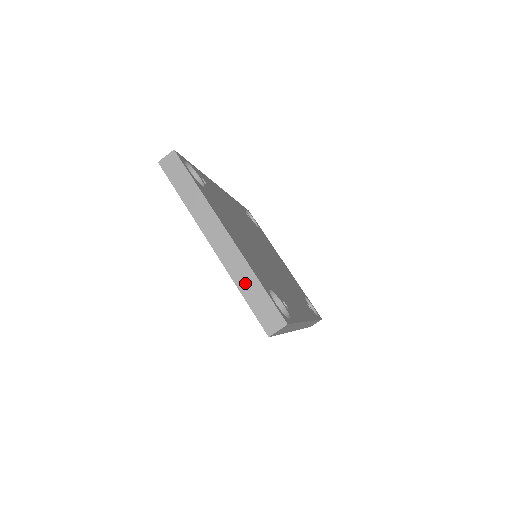
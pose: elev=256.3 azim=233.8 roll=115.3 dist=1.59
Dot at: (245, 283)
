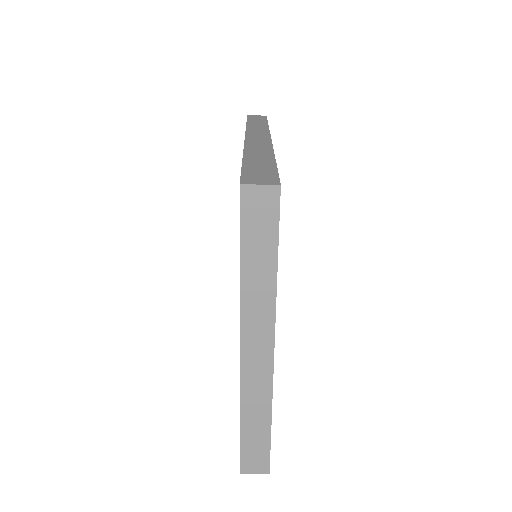
Dot at: (253, 416)
